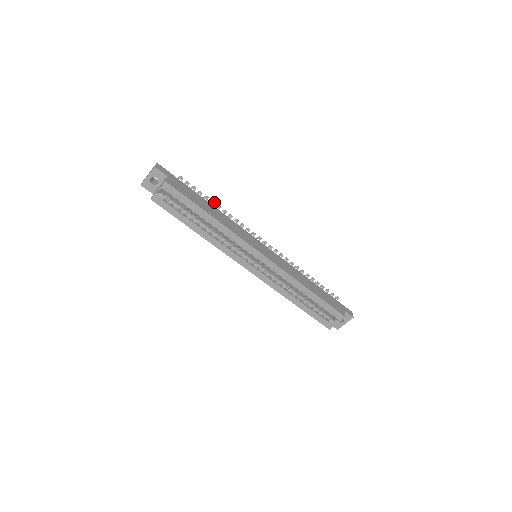
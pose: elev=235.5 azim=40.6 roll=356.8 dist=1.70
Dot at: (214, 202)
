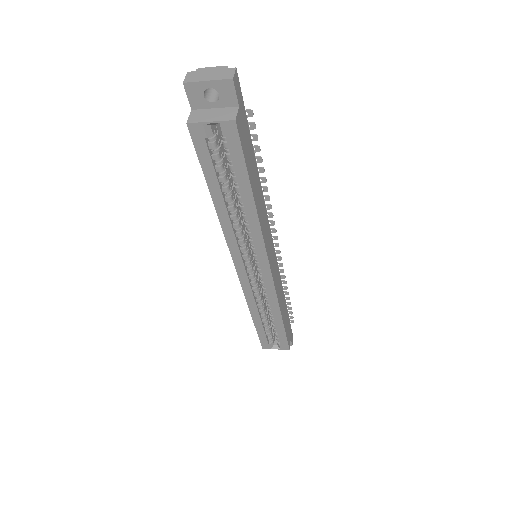
Dot at: (264, 171)
